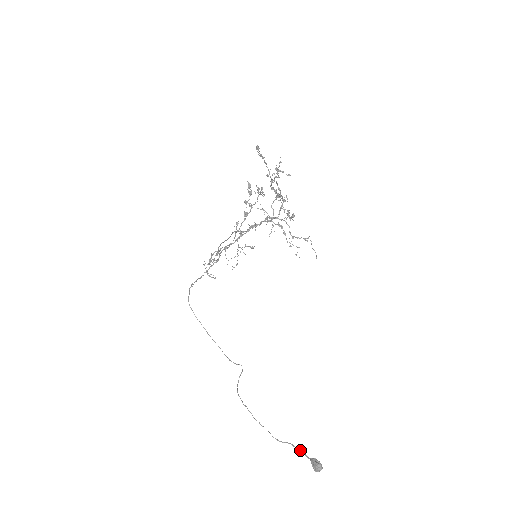
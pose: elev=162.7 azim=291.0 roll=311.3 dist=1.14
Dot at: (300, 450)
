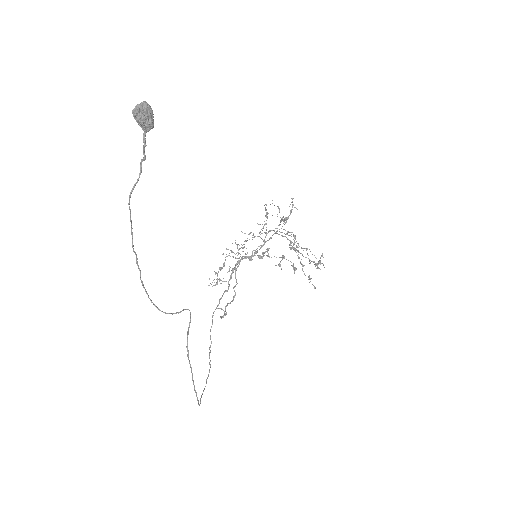
Dot at: (144, 155)
